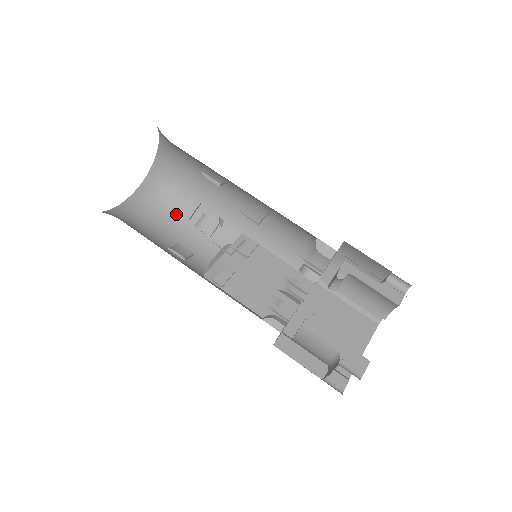
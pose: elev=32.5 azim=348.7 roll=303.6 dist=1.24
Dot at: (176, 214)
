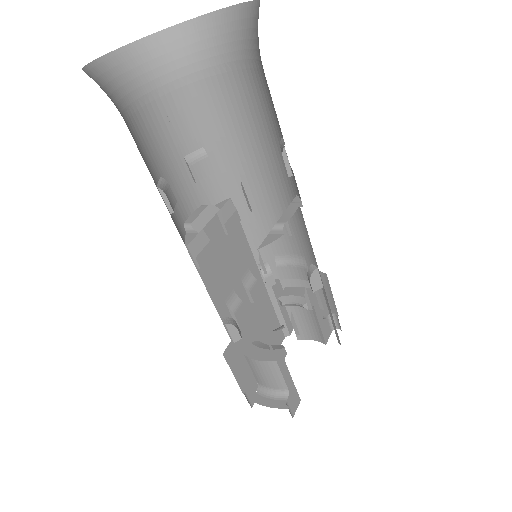
Dot at: (171, 126)
